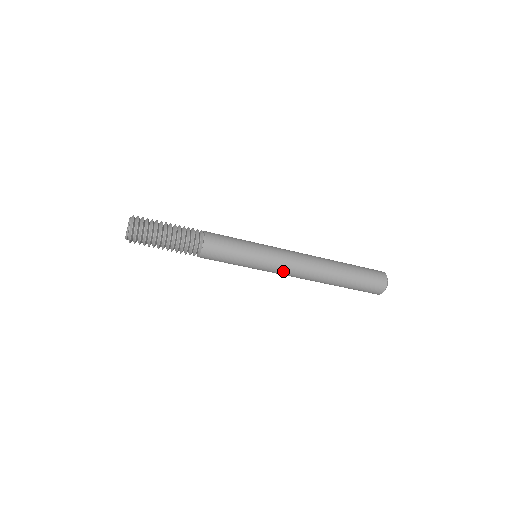
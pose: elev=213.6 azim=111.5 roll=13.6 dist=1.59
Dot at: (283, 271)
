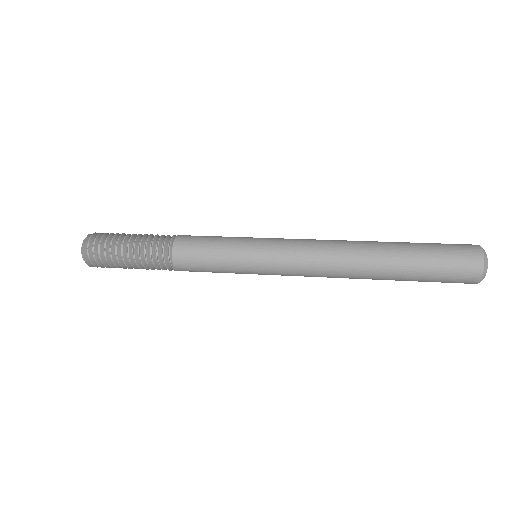
Dot at: occluded
